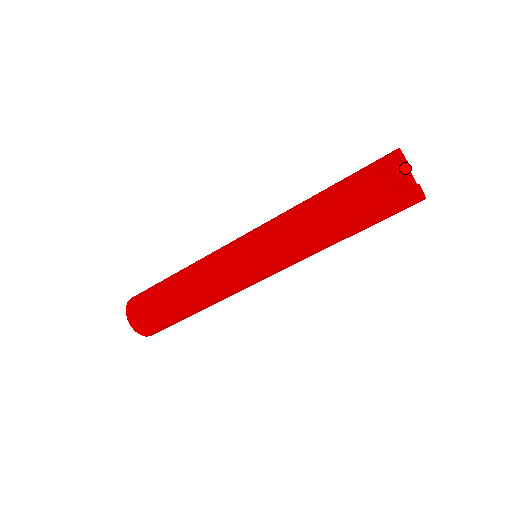
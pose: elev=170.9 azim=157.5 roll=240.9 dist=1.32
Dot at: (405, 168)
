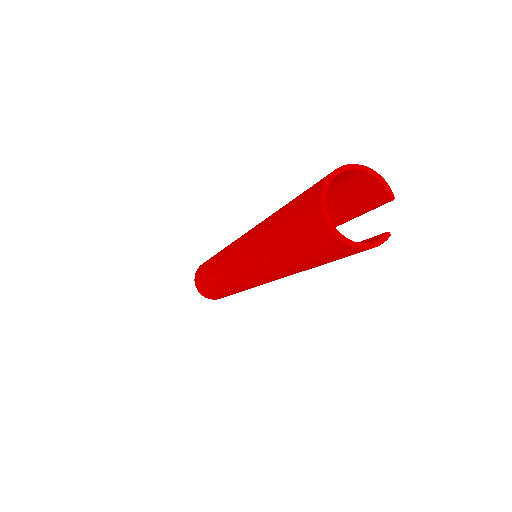
Dot at: (322, 185)
